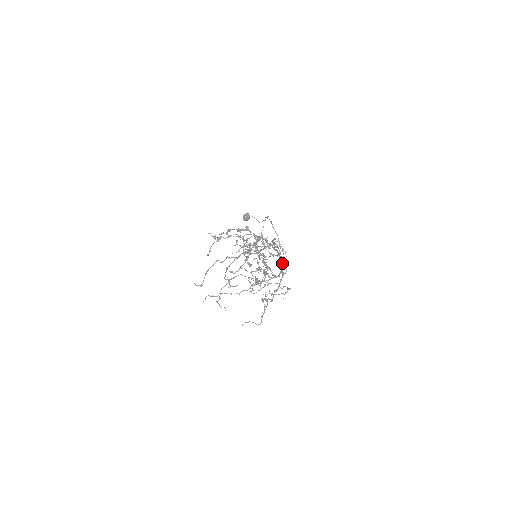
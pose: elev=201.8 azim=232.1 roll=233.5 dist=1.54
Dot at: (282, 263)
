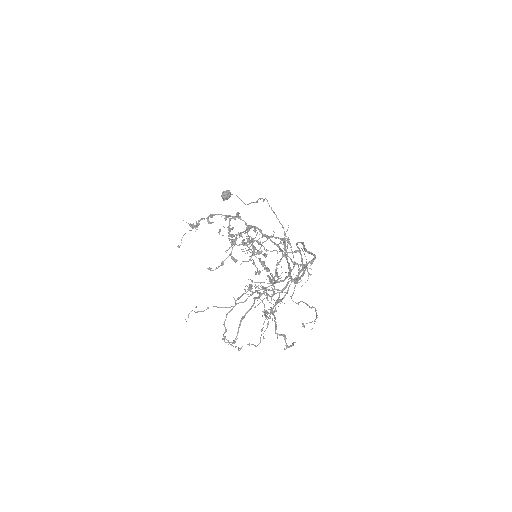
Dot at: (288, 264)
